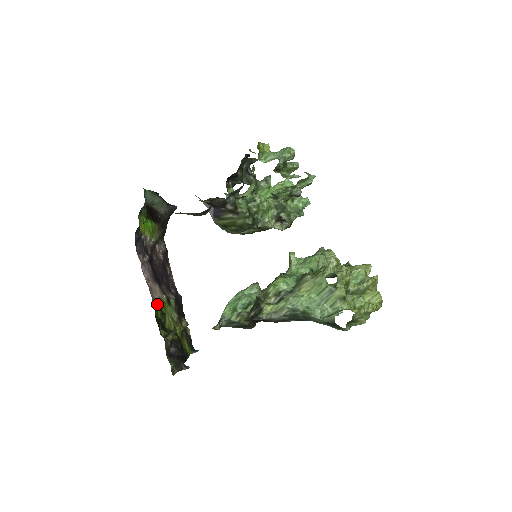
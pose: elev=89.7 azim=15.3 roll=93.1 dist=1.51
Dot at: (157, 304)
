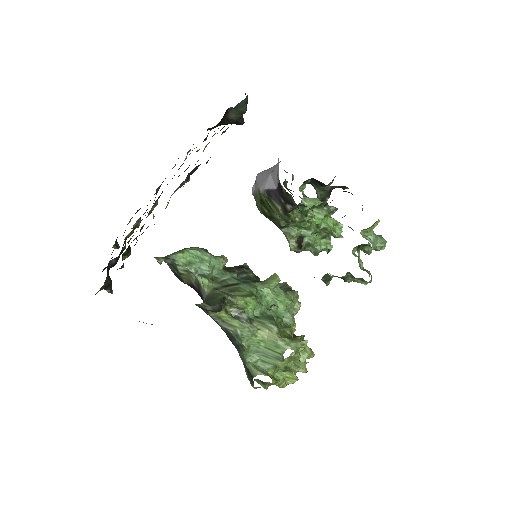
Dot at: (148, 226)
